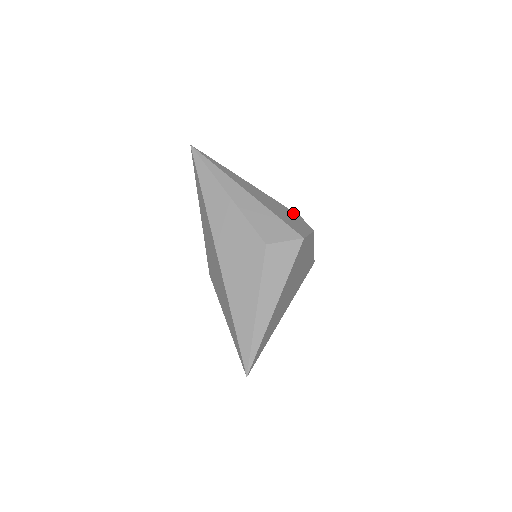
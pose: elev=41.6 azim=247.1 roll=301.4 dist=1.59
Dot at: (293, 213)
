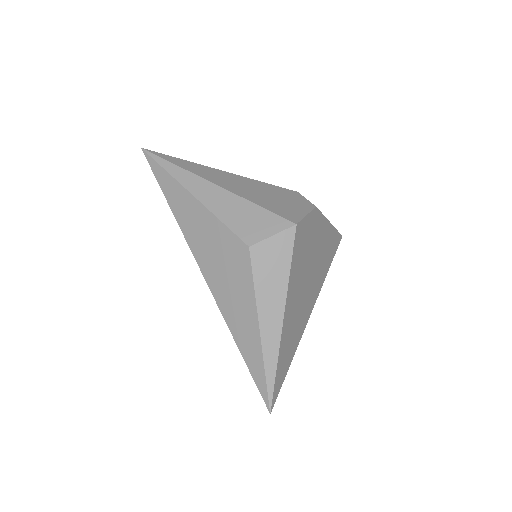
Dot at: (286, 191)
